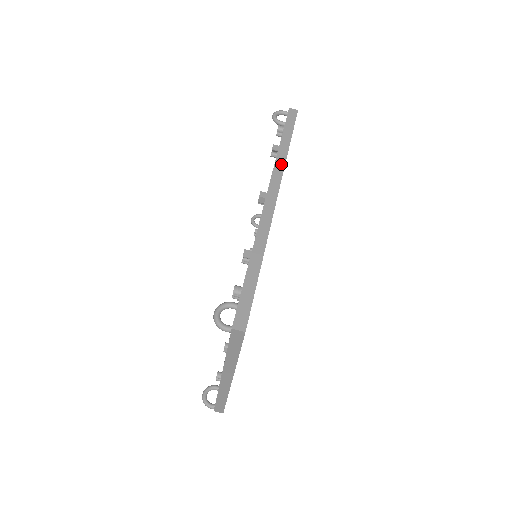
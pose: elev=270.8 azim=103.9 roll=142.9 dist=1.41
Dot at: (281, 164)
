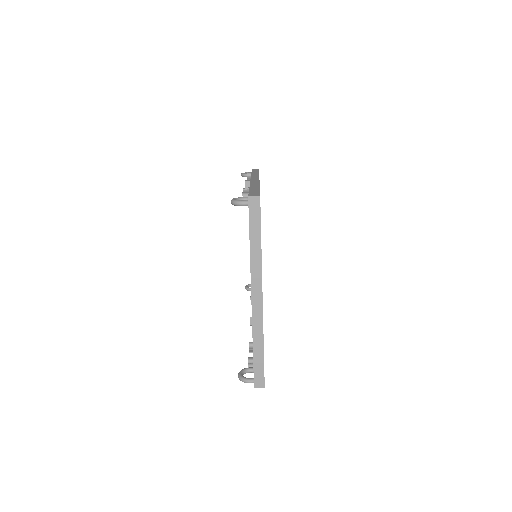
Dot at: (256, 175)
